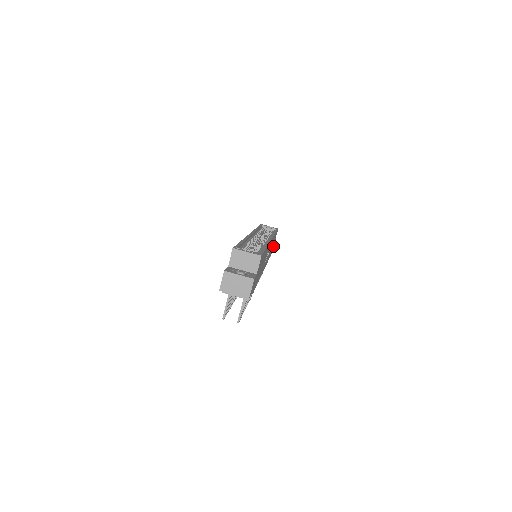
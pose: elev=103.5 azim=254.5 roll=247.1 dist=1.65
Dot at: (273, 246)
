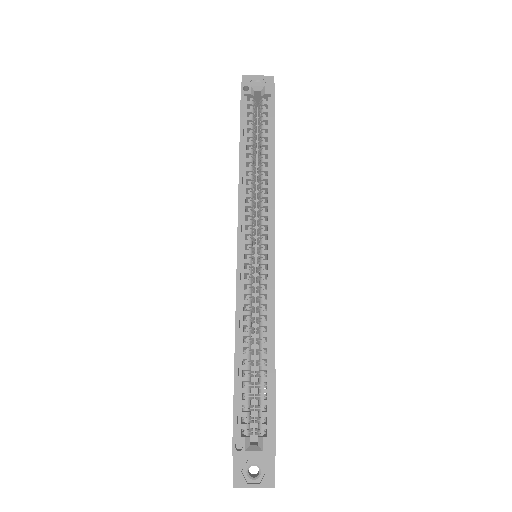
Dot at: occluded
